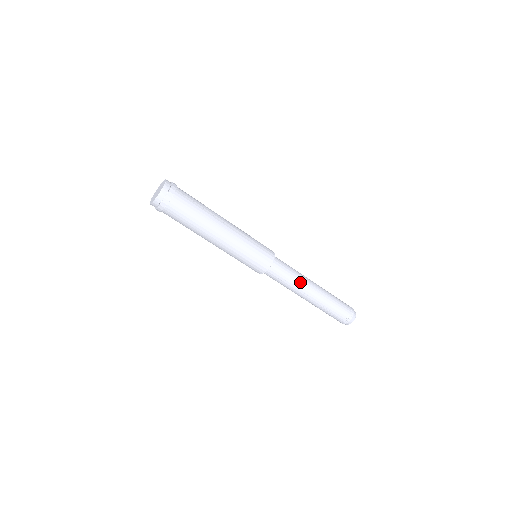
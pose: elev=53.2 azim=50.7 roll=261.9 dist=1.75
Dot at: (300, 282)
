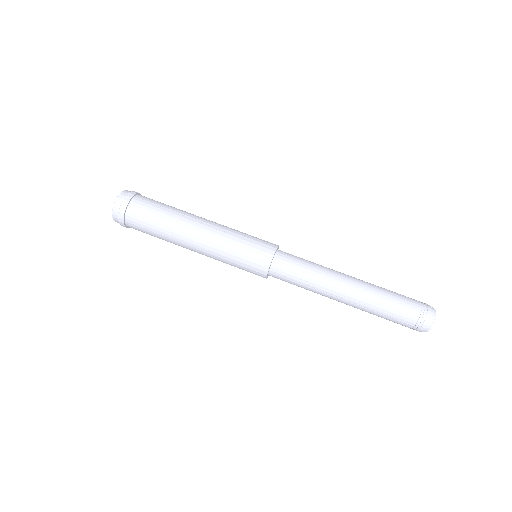
Dot at: (323, 277)
